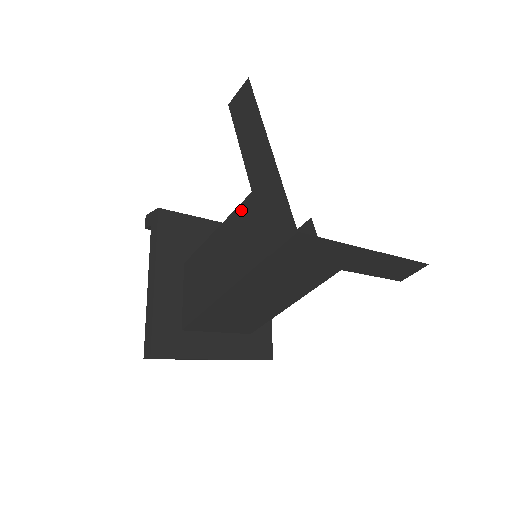
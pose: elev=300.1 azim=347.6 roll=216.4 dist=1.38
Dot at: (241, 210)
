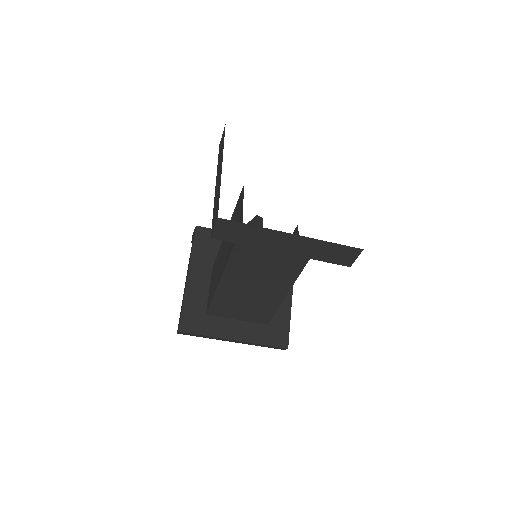
Dot at: (232, 218)
